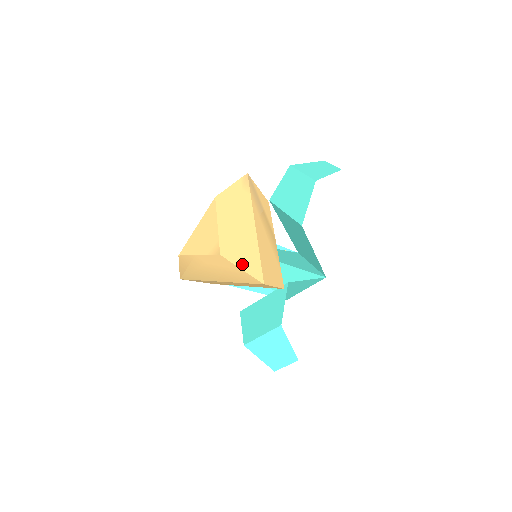
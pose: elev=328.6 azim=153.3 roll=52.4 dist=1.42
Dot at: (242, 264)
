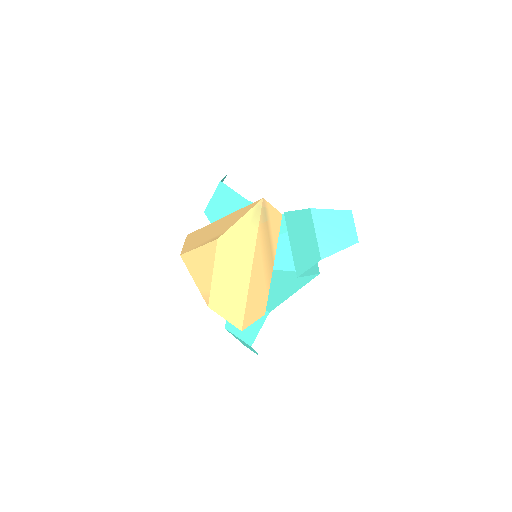
Dot at: (227, 314)
